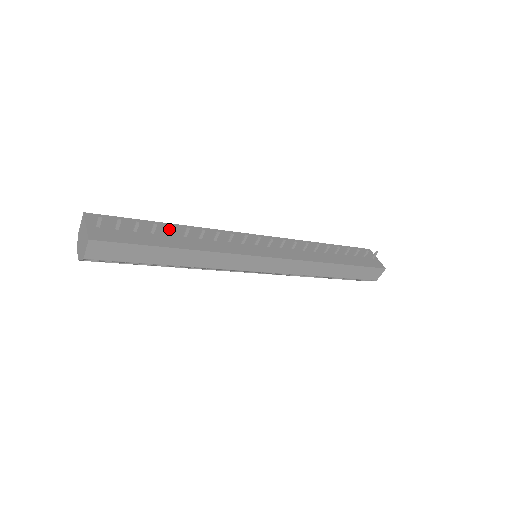
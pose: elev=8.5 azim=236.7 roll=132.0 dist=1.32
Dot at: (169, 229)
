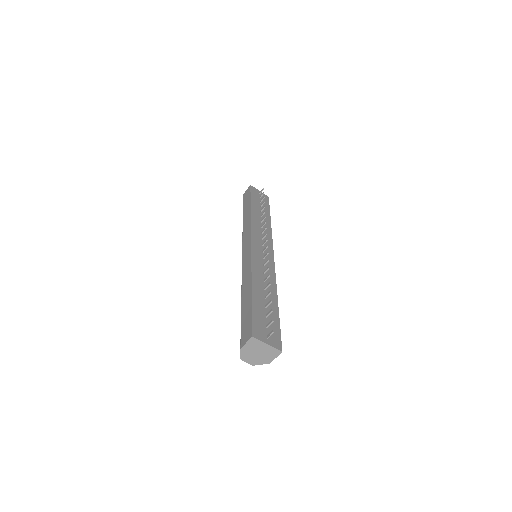
Dot at: occluded
